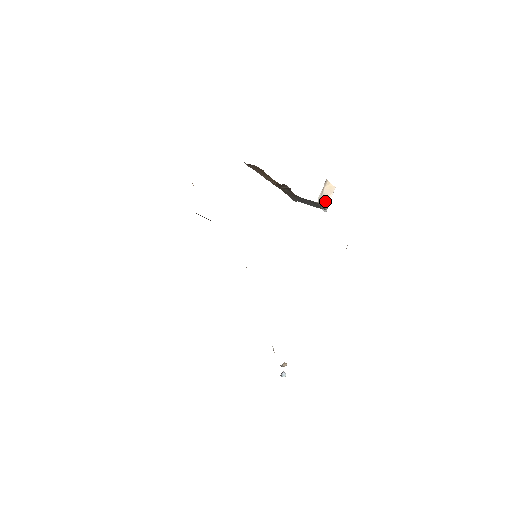
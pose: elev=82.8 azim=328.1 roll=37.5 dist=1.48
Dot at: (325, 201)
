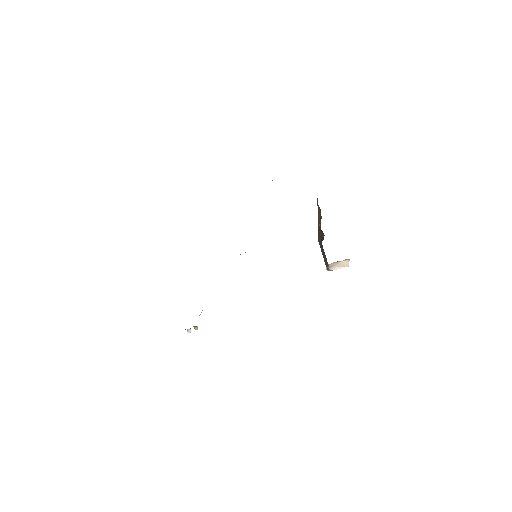
Dot at: (334, 267)
